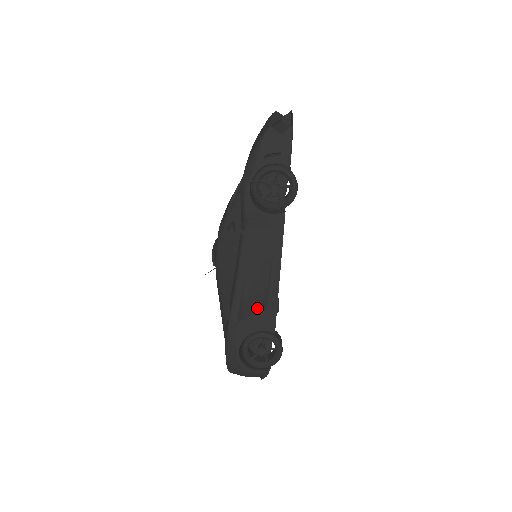
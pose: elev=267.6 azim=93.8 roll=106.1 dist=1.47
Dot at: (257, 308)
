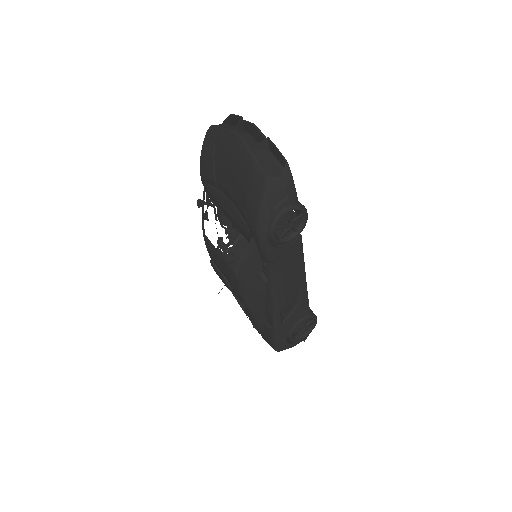
Dot at: (292, 307)
